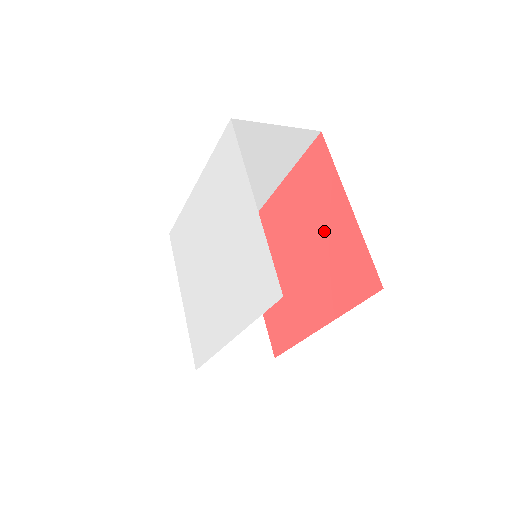
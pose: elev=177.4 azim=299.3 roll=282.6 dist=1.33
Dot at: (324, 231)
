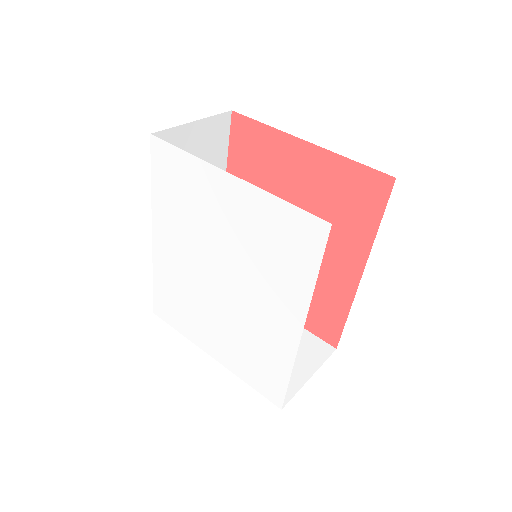
Dot at: (299, 188)
